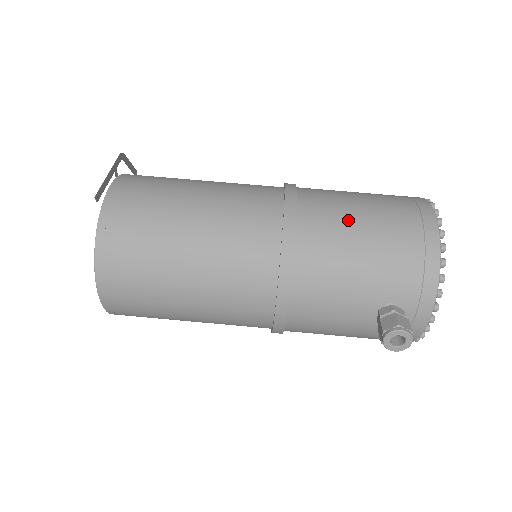
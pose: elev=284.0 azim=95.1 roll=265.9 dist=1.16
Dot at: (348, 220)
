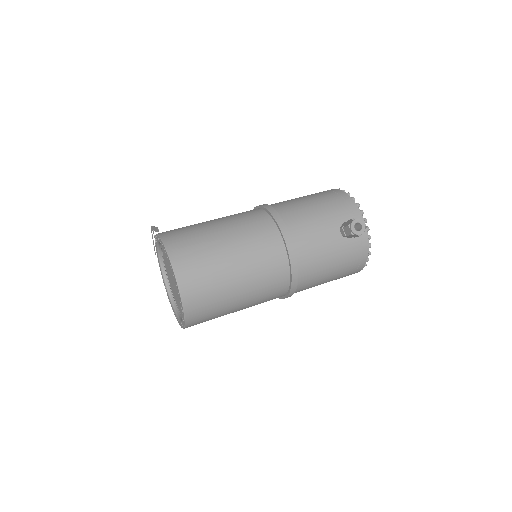
Dot at: (297, 200)
